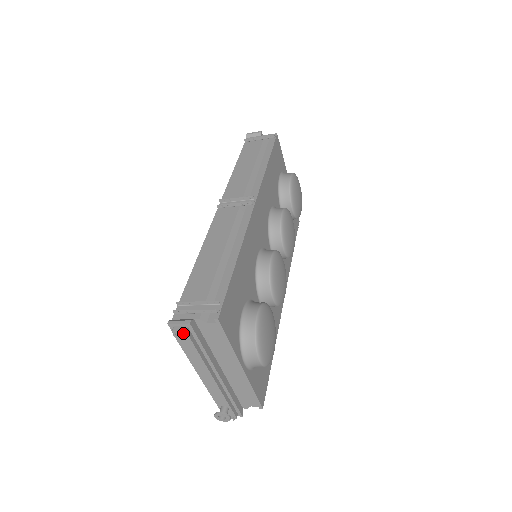
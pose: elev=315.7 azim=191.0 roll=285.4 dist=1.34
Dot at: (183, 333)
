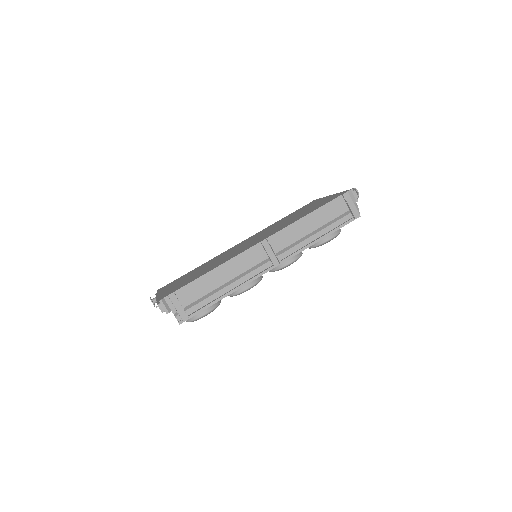
Dot at: (161, 311)
